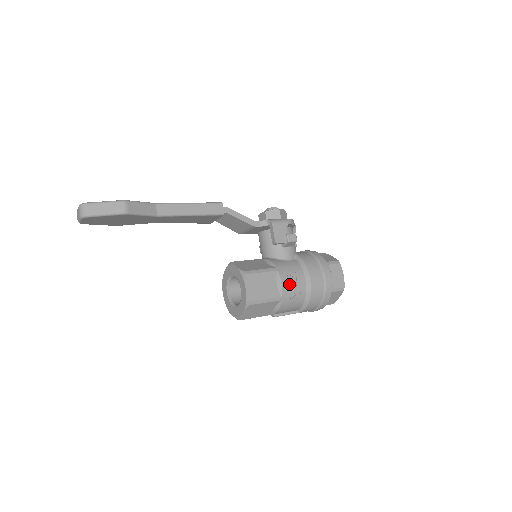
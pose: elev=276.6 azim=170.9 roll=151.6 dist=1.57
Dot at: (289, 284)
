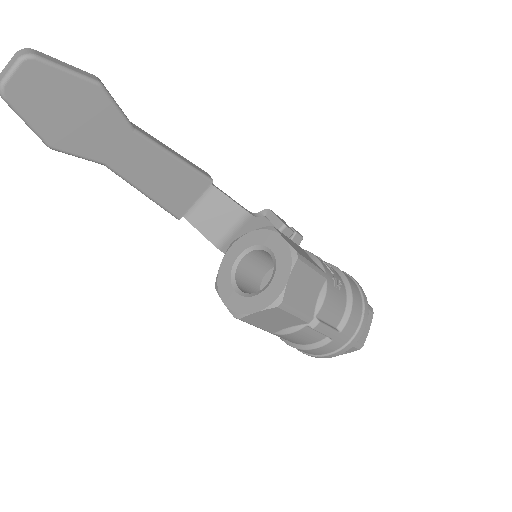
Dot at: (325, 263)
